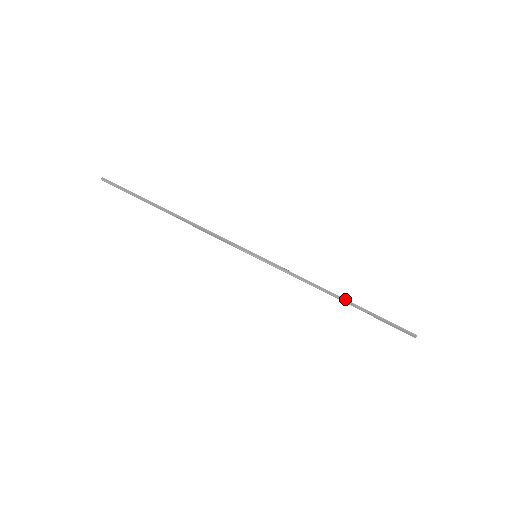
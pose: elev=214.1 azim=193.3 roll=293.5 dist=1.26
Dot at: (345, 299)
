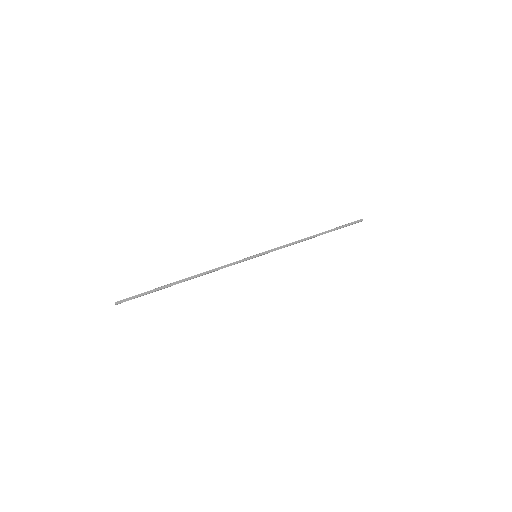
Dot at: (319, 234)
